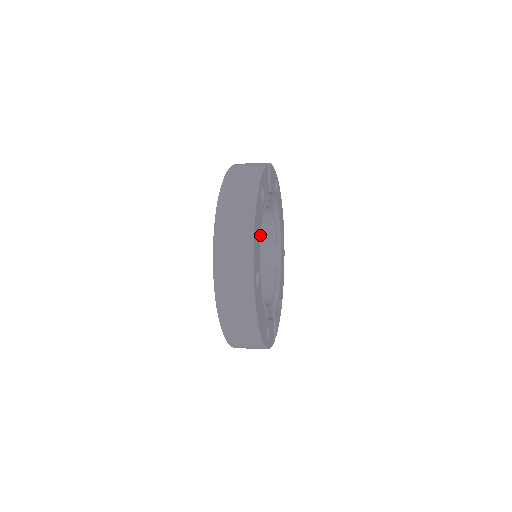
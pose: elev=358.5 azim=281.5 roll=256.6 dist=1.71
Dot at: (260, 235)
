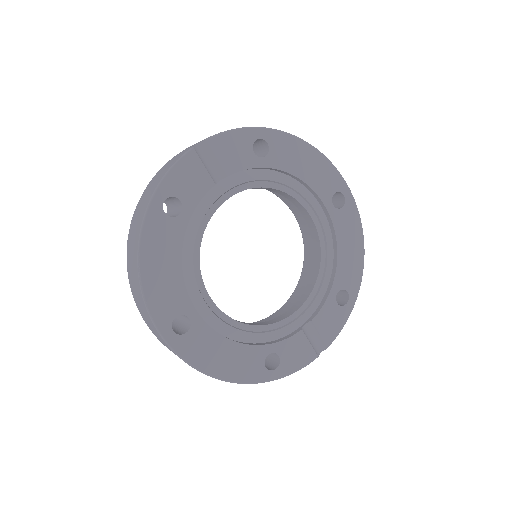
Dot at: (179, 264)
